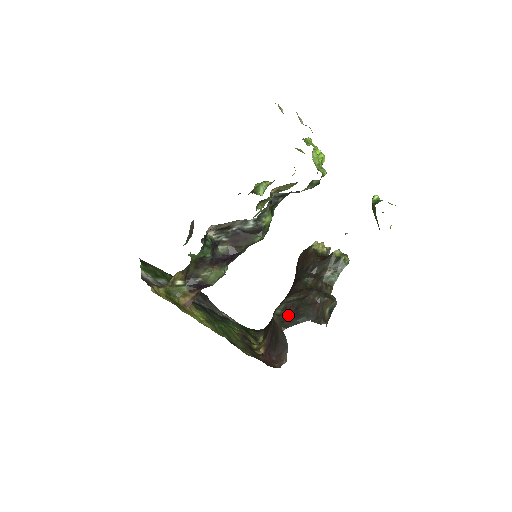
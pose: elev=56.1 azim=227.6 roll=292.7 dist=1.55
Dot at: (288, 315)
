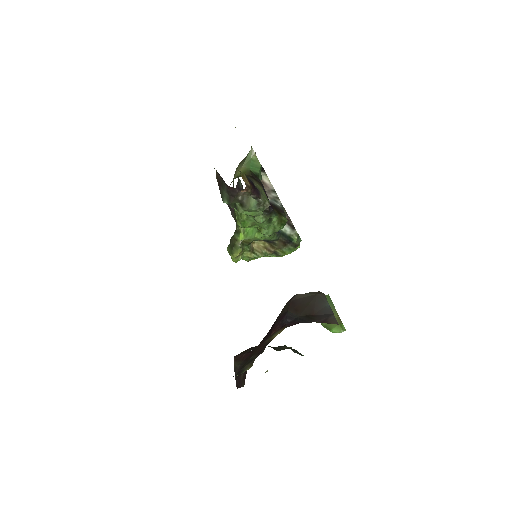
Dot at: occluded
